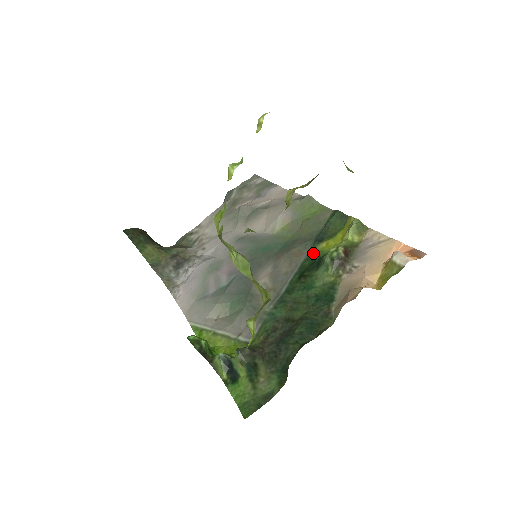
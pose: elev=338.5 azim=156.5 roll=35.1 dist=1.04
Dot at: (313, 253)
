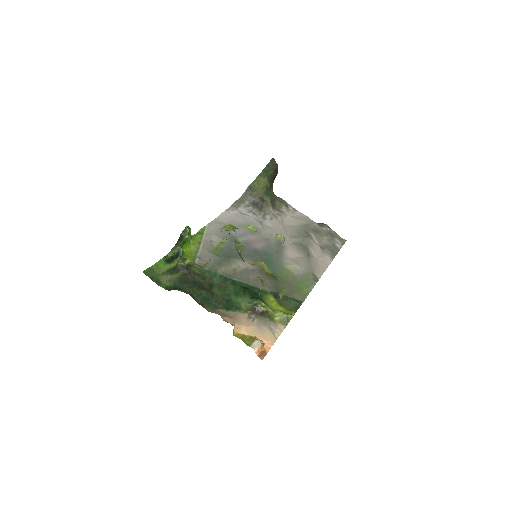
Dot at: (265, 293)
